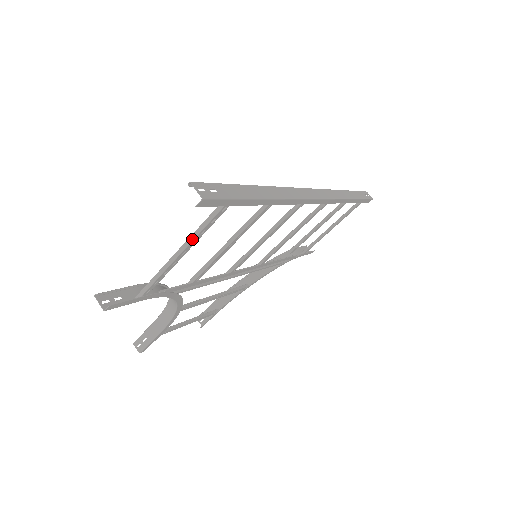
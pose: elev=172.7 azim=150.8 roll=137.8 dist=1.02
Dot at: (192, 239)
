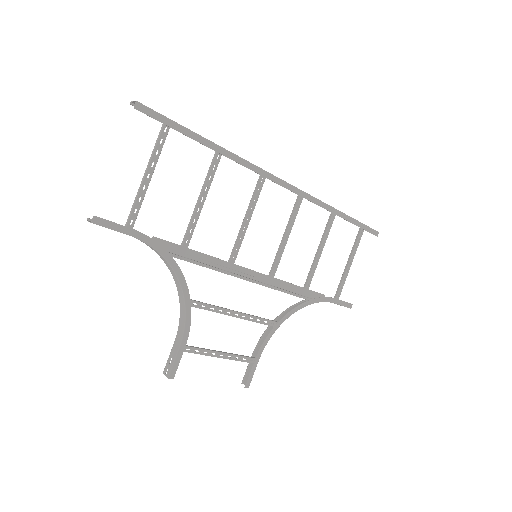
Dot at: (150, 159)
